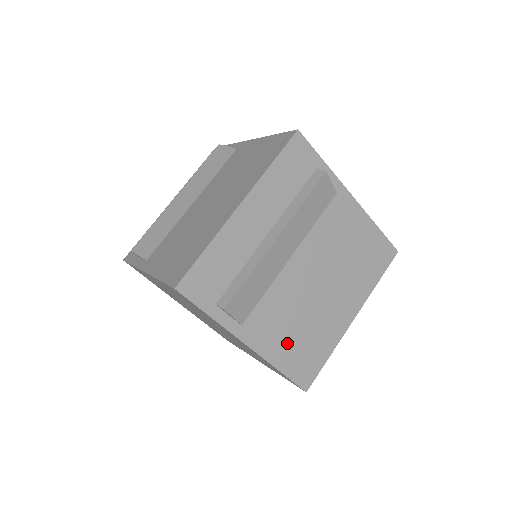
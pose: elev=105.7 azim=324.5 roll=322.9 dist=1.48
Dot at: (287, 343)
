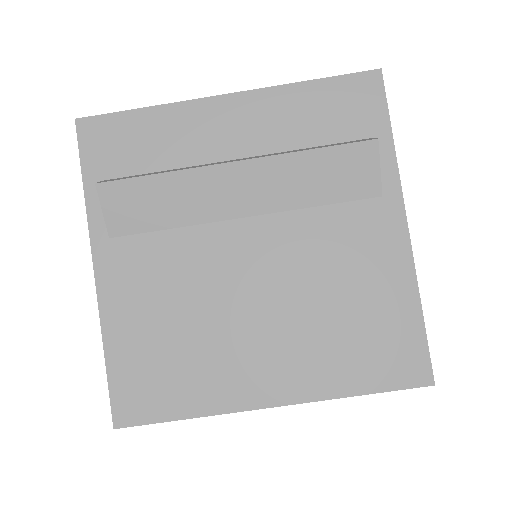
Dot at: (145, 326)
